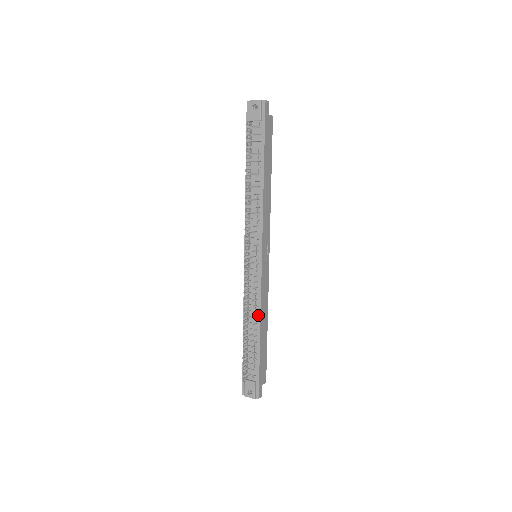
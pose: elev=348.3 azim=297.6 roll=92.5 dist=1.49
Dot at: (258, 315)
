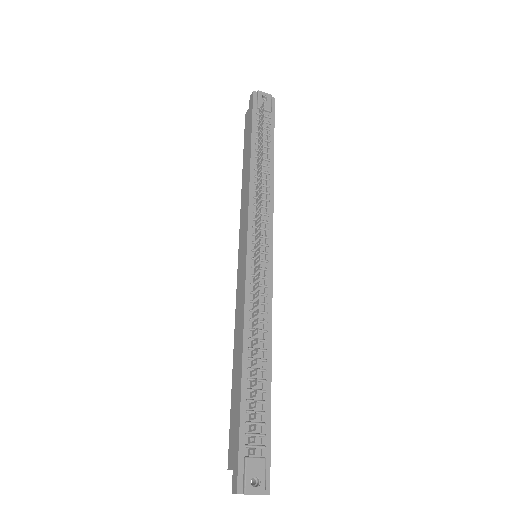
Dot at: (268, 336)
